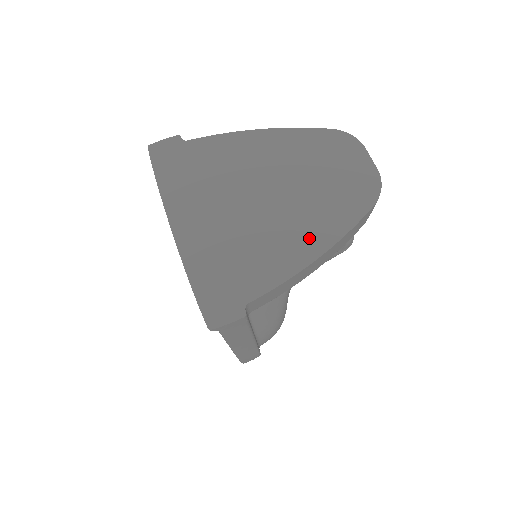
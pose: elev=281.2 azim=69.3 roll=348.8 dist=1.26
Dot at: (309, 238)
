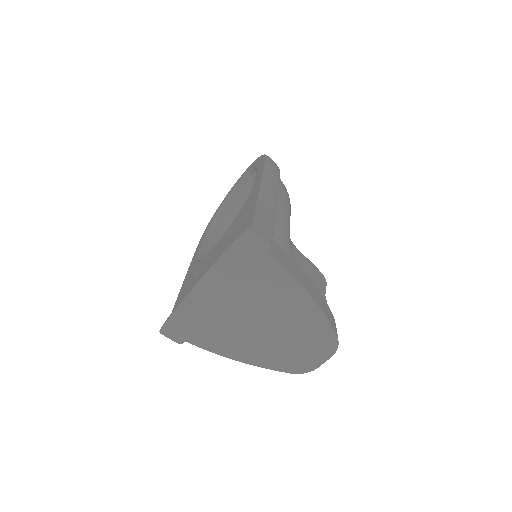
Dot at: (247, 353)
